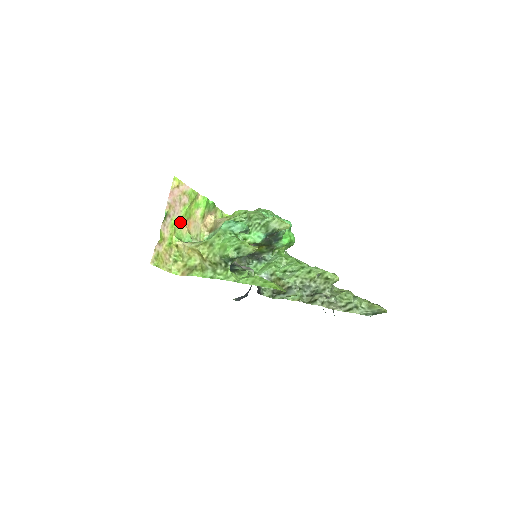
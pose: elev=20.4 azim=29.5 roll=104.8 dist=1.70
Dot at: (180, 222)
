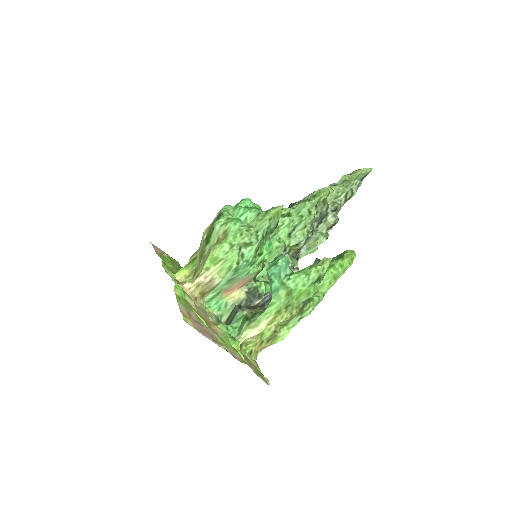
Dot at: (215, 332)
